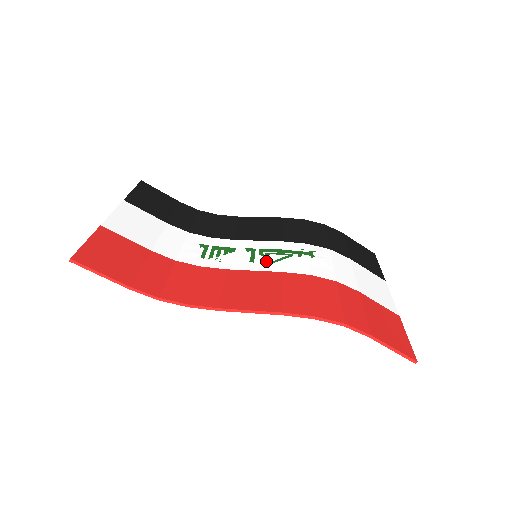
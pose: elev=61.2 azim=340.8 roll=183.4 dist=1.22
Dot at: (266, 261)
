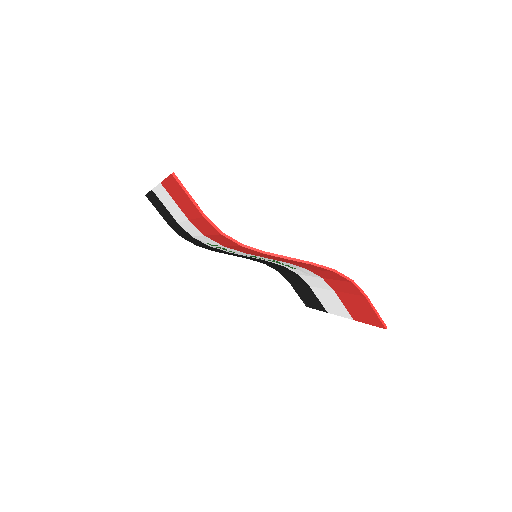
Dot at: occluded
